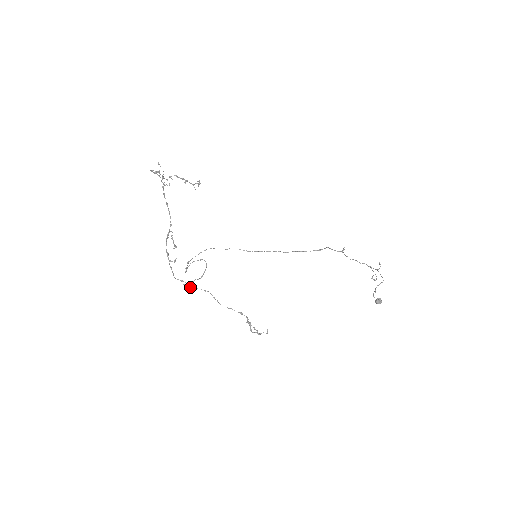
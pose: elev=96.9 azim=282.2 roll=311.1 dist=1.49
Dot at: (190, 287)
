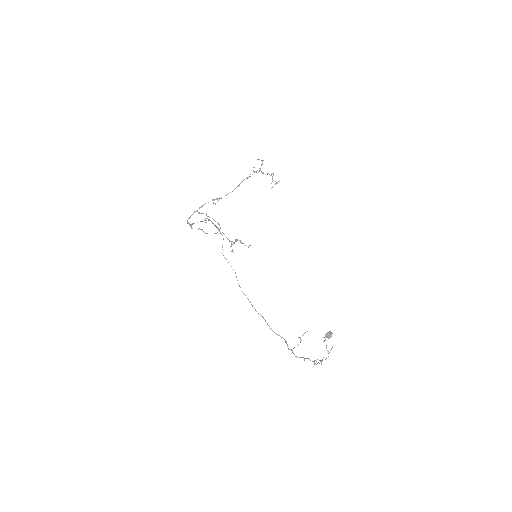
Dot at: (200, 221)
